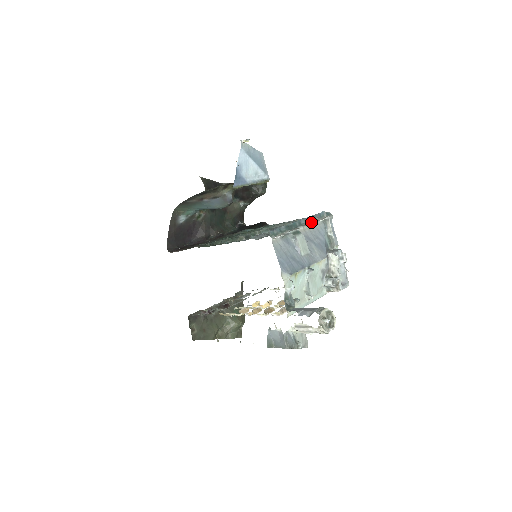
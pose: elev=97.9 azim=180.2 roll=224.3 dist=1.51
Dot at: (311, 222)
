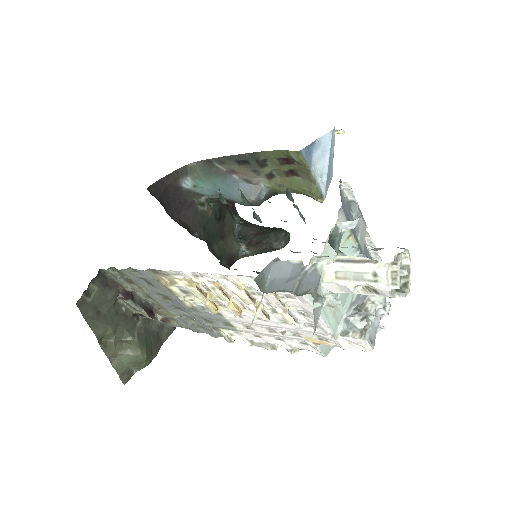
Dot at: (368, 241)
